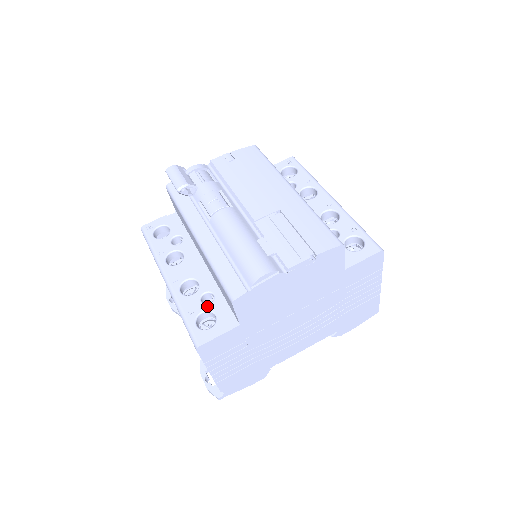
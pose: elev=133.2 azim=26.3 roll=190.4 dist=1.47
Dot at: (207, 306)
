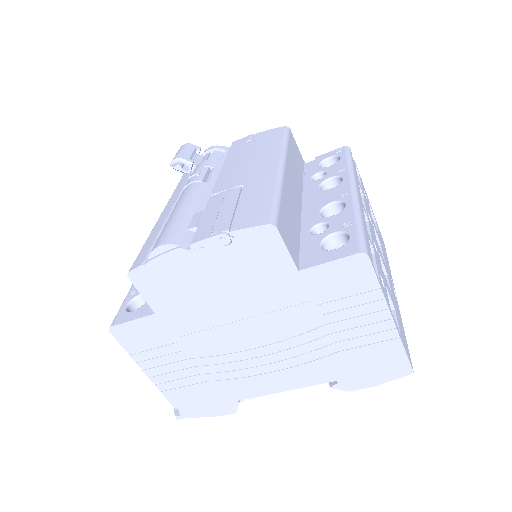
Dot at: occluded
